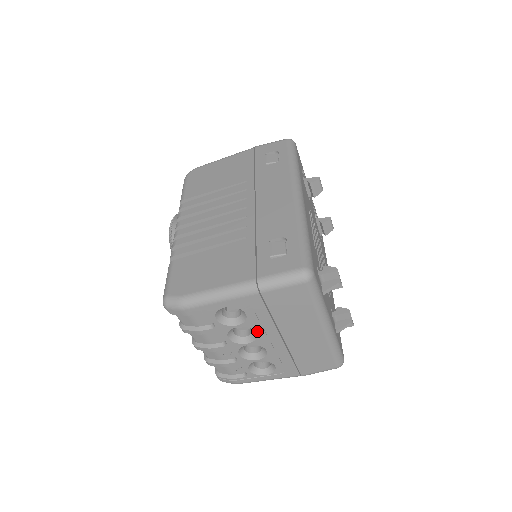
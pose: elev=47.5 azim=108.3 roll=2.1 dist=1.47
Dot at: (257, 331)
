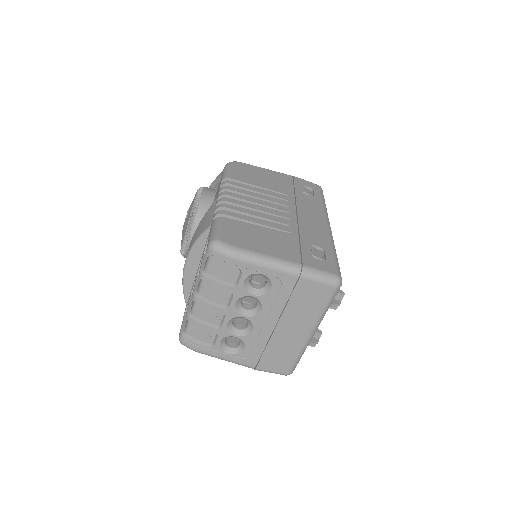
Dot at: (263, 309)
